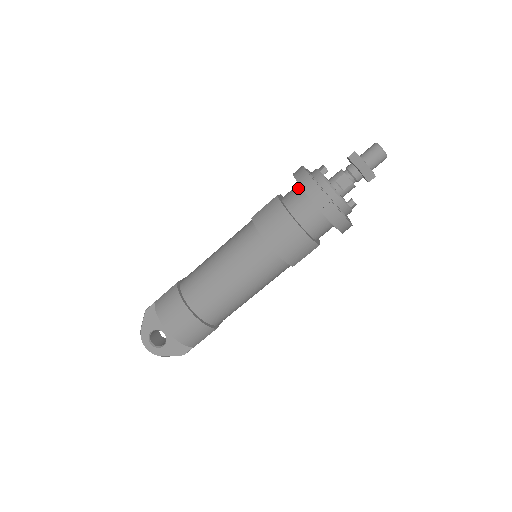
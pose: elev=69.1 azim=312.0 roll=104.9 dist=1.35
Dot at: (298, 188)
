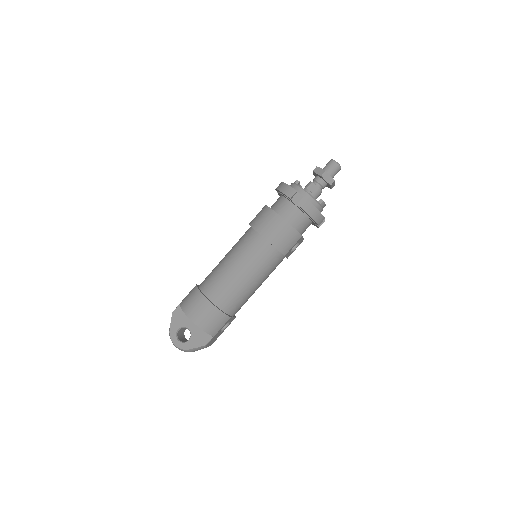
Dot at: (280, 197)
